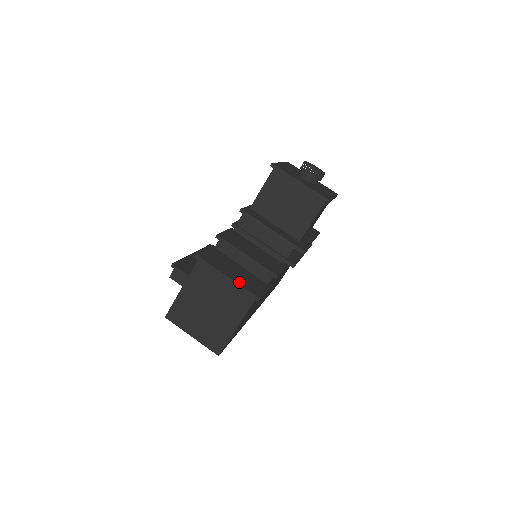
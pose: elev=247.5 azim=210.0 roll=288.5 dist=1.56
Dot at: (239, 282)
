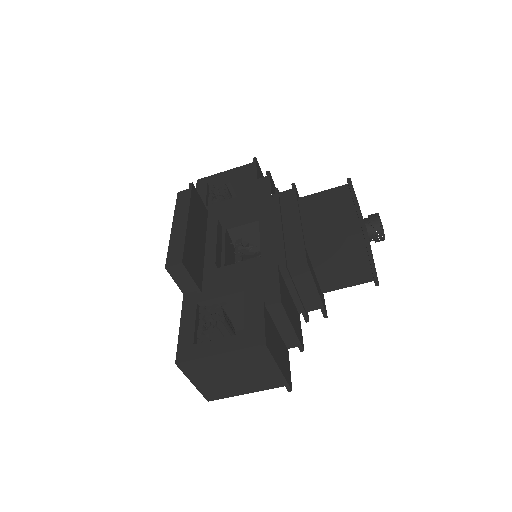
Dot at: (284, 372)
